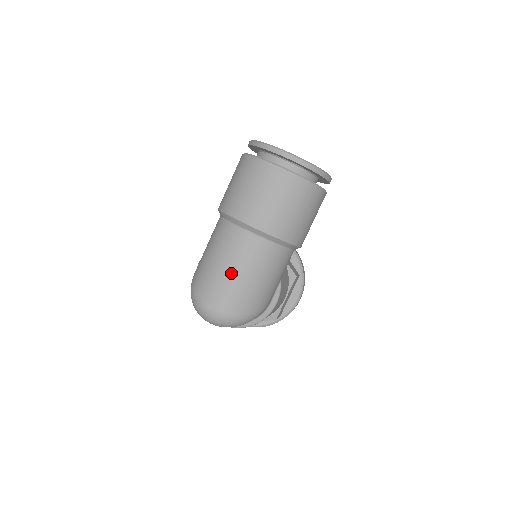
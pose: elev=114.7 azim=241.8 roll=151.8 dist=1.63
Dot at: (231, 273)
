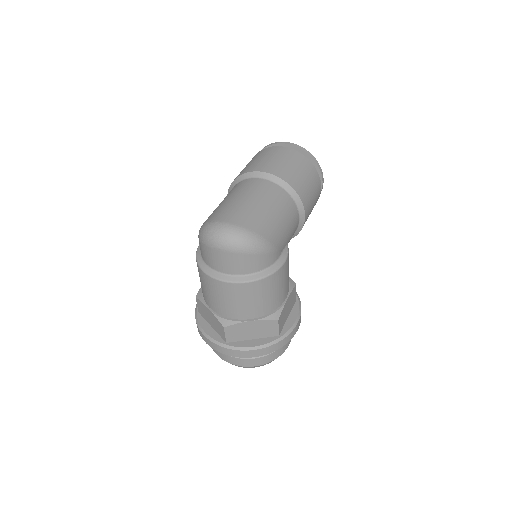
Dot at: (247, 200)
